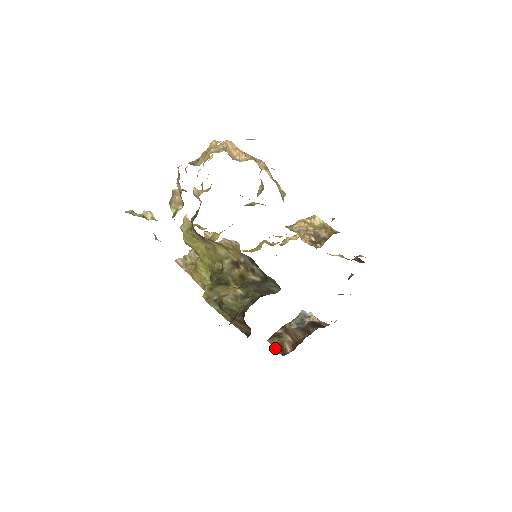
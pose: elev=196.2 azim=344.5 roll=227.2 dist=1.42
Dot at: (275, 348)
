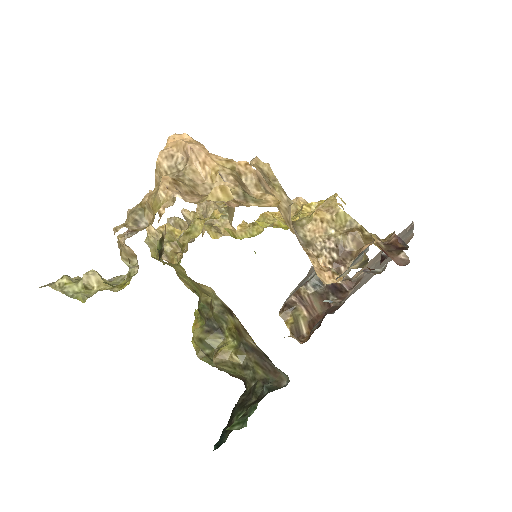
Dot at: (288, 327)
